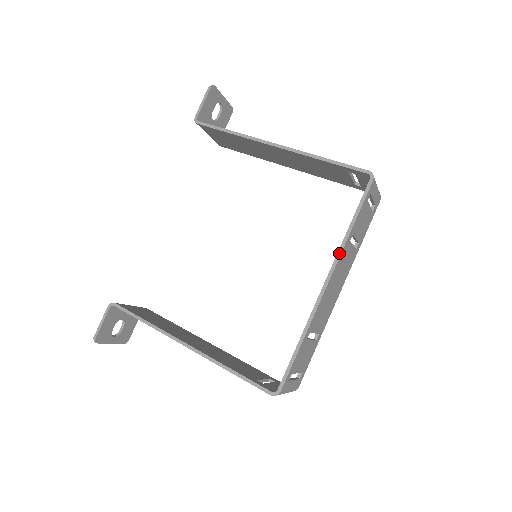
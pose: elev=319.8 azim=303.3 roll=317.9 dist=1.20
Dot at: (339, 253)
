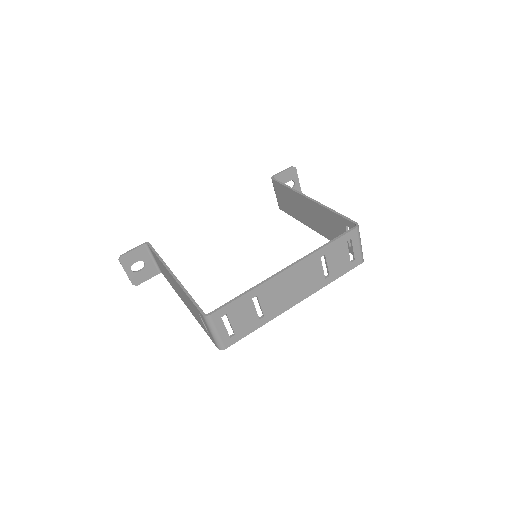
Dot at: (308, 255)
